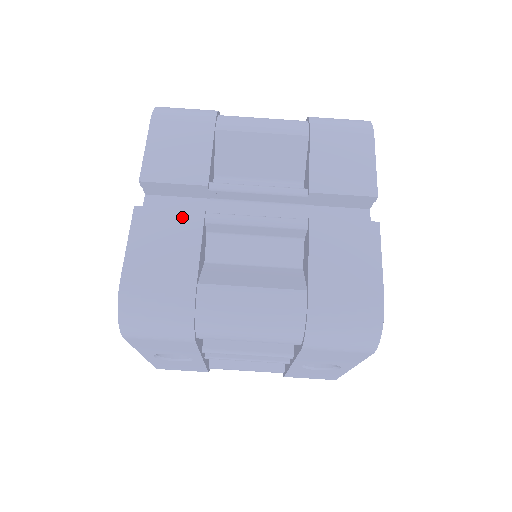
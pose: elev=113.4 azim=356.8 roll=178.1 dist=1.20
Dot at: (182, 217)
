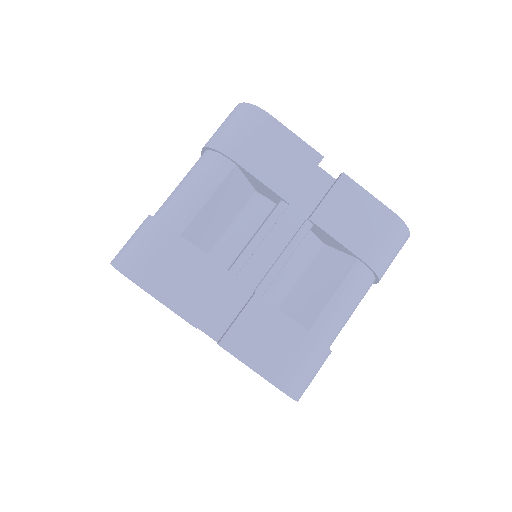
Dot at: (251, 313)
